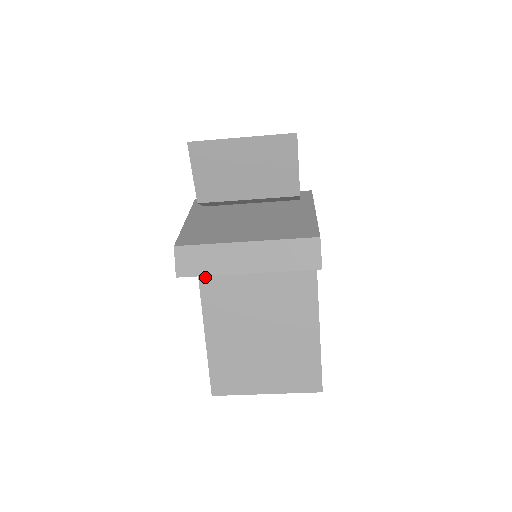
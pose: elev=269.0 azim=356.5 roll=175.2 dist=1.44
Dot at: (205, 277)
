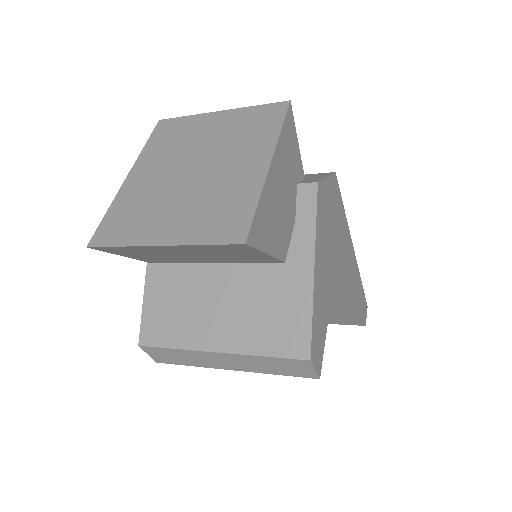
Dot at: occluded
